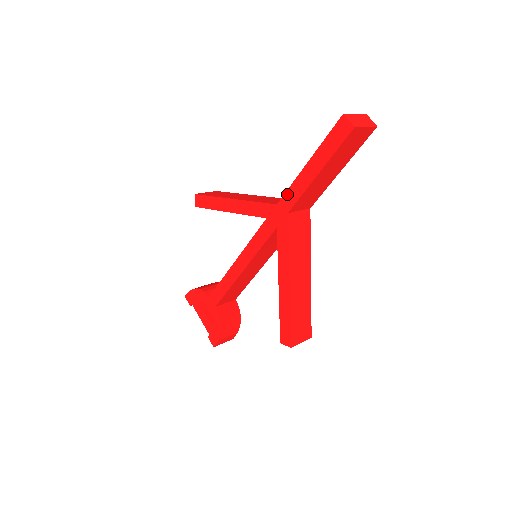
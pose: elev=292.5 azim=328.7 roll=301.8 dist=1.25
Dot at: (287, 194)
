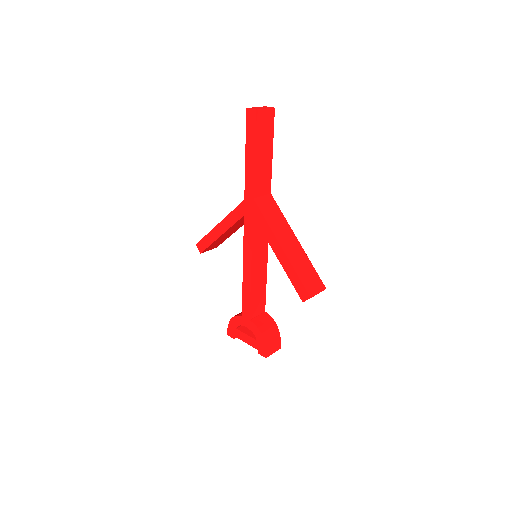
Dot at: (246, 187)
